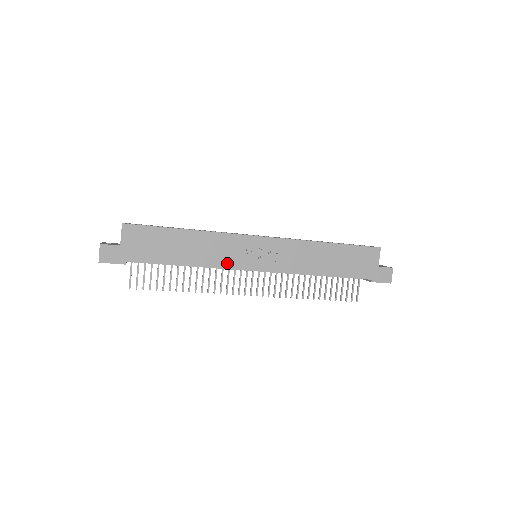
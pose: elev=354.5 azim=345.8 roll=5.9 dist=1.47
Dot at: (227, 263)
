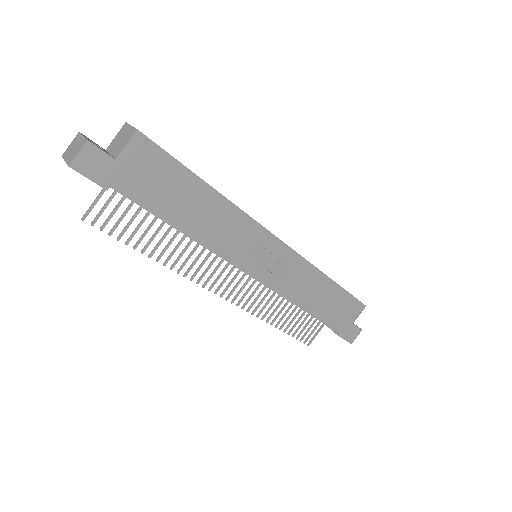
Dot at: (229, 253)
